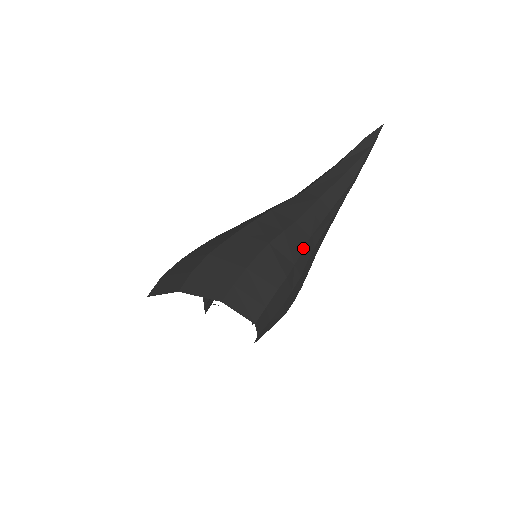
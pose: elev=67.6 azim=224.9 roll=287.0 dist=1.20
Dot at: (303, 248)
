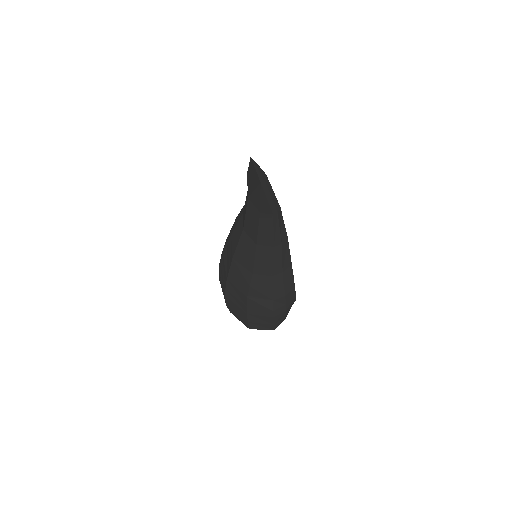
Dot at: (272, 288)
